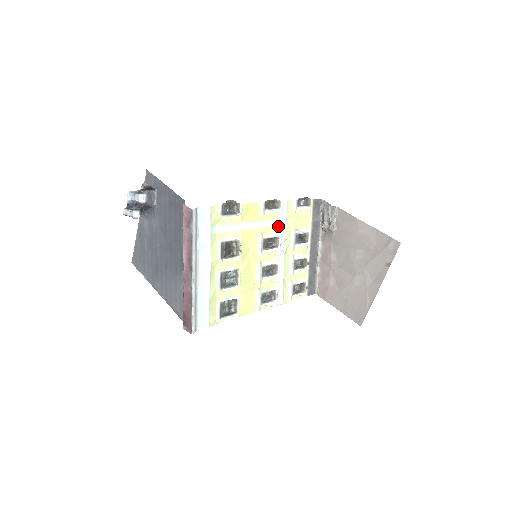
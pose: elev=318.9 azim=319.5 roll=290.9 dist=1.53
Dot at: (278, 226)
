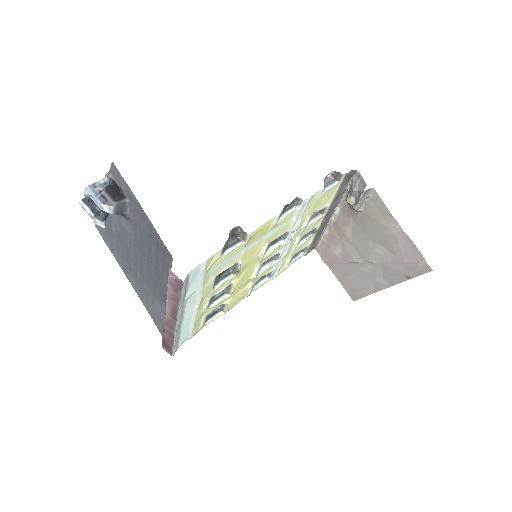
Dot at: (291, 223)
